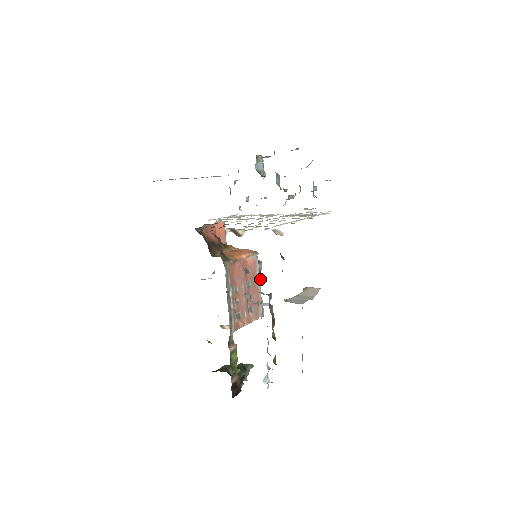
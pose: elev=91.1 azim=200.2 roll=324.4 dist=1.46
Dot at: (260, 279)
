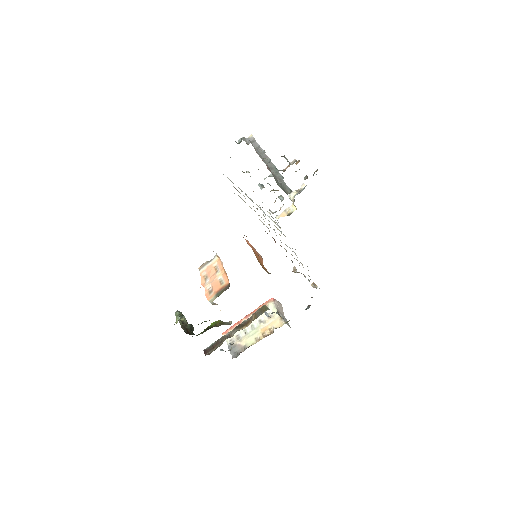
Dot at: occluded
